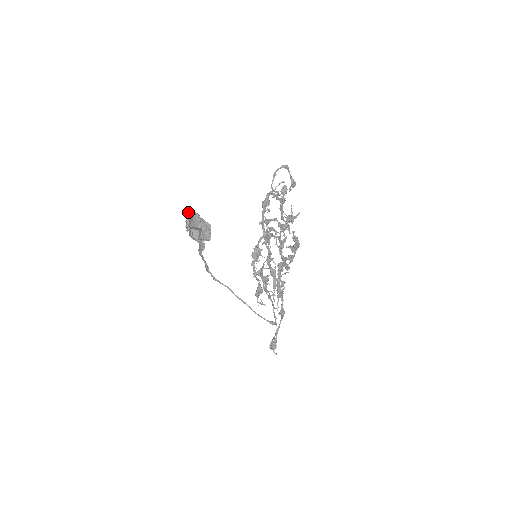
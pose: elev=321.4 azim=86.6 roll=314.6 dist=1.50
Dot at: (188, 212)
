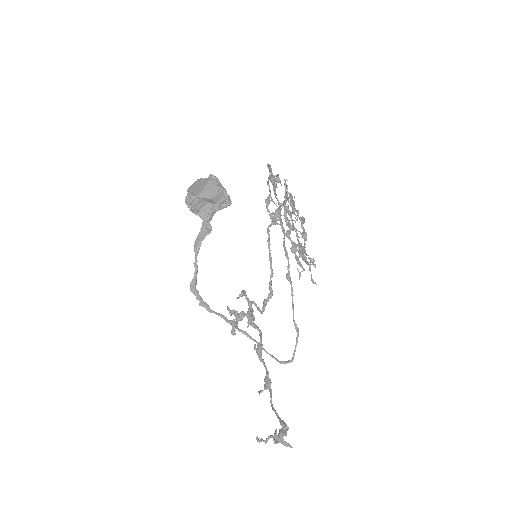
Dot at: (193, 183)
